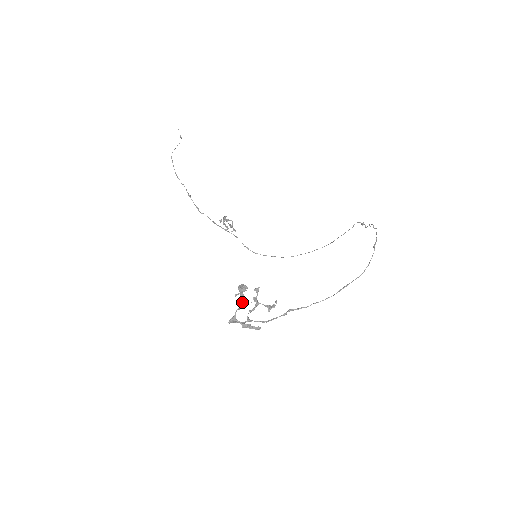
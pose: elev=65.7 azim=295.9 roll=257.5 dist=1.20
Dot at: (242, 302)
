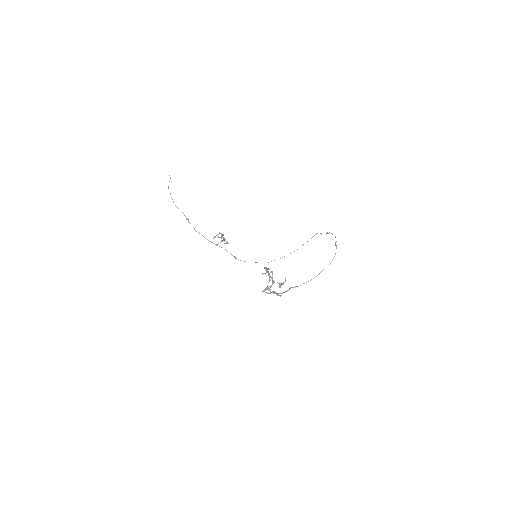
Dot at: (270, 277)
